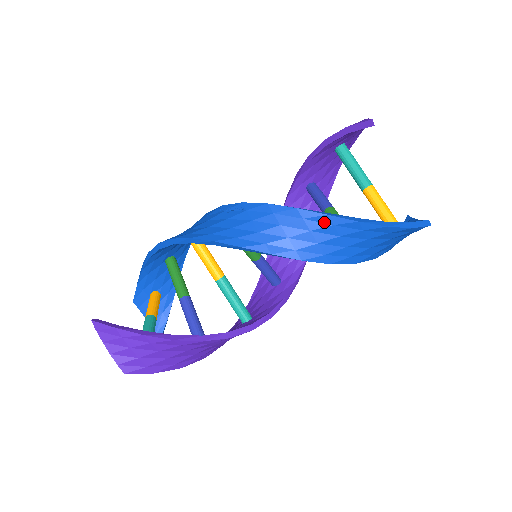
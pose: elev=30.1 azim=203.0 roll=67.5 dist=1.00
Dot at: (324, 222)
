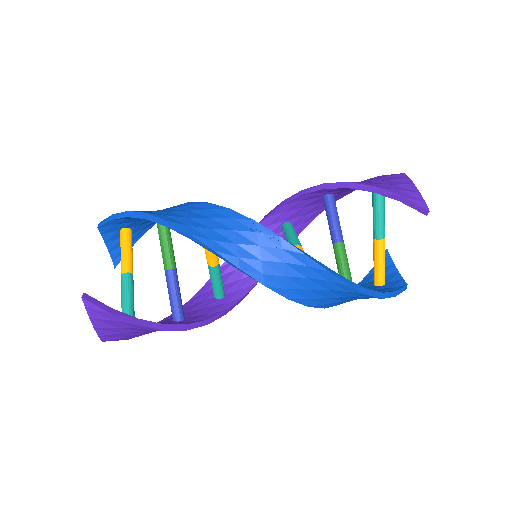
Dot at: (343, 288)
